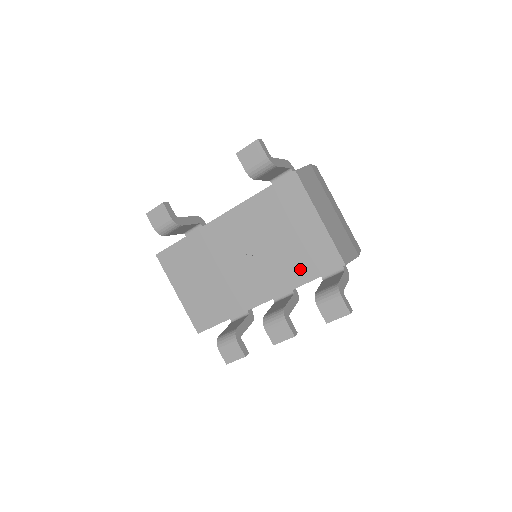
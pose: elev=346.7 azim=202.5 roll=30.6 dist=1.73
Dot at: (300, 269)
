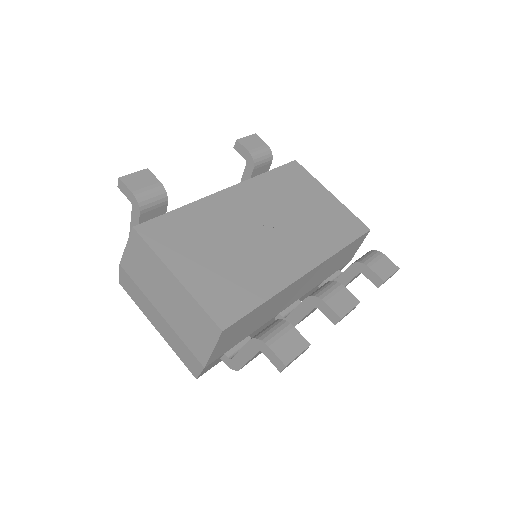
Dot at: (332, 235)
